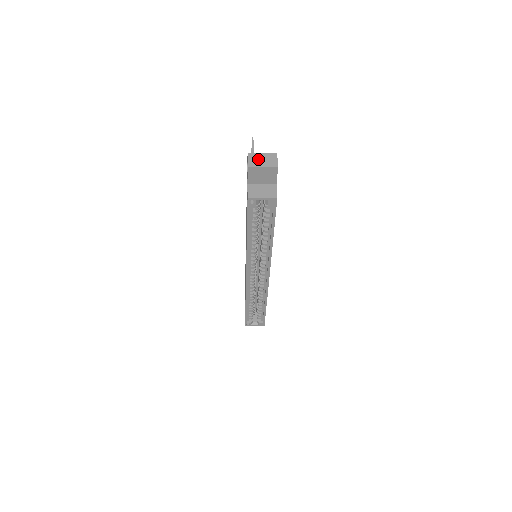
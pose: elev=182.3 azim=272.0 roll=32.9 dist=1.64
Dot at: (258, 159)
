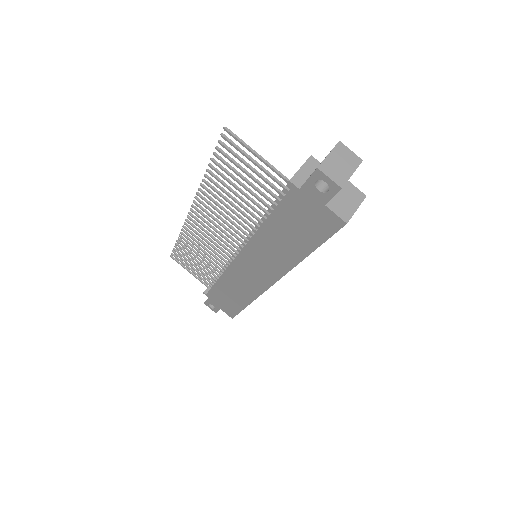
Dot at: (337, 167)
